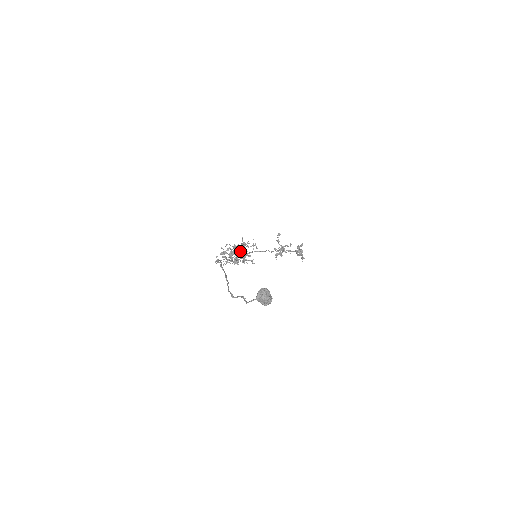
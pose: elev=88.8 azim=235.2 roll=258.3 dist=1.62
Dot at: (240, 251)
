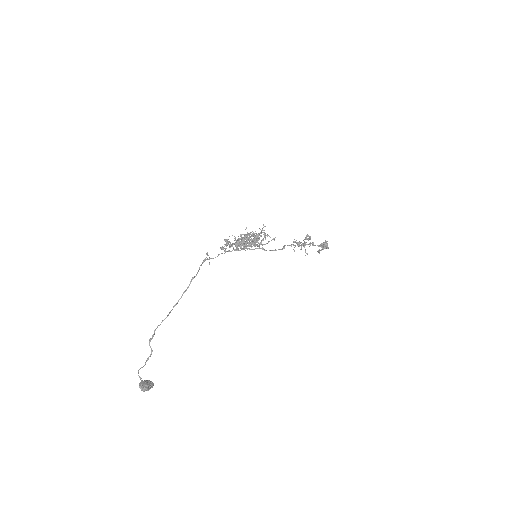
Dot at: occluded
